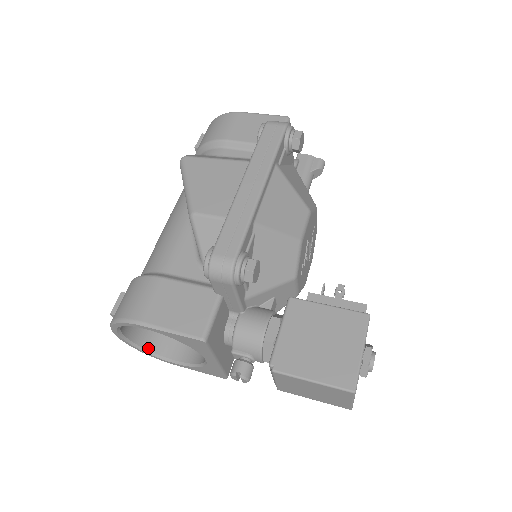
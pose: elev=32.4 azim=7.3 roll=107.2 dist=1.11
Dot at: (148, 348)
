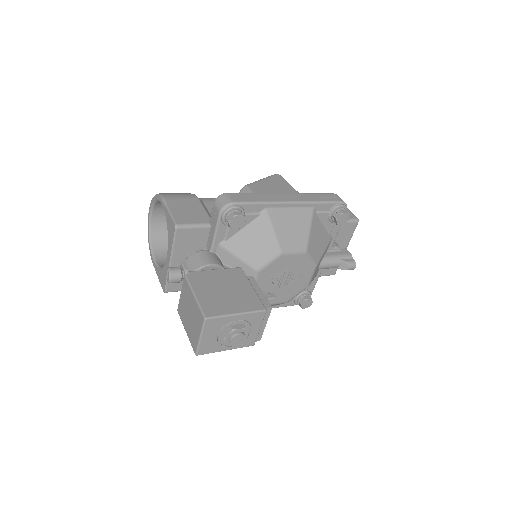
Dot at: (153, 241)
